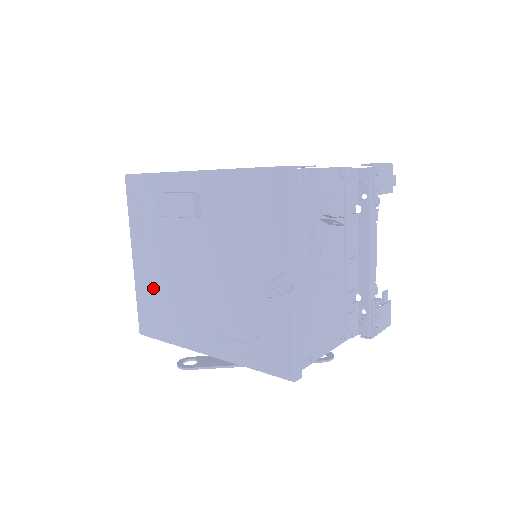
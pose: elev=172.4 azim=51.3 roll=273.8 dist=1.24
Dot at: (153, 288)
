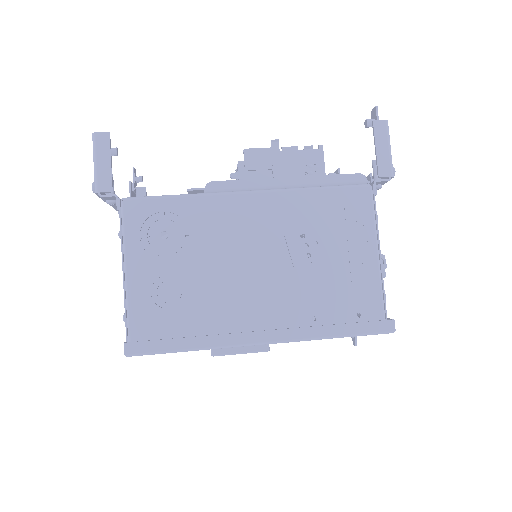
Dot at: occluded
